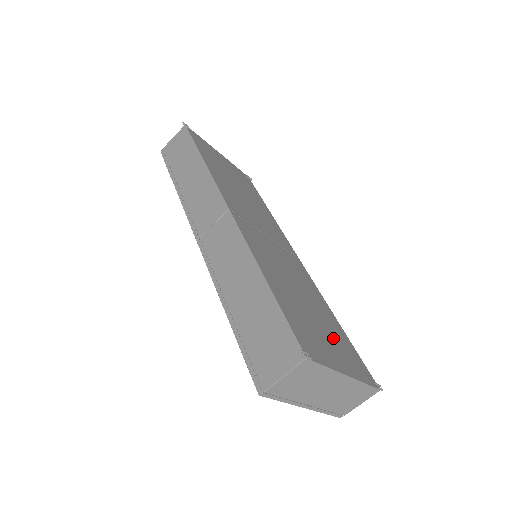
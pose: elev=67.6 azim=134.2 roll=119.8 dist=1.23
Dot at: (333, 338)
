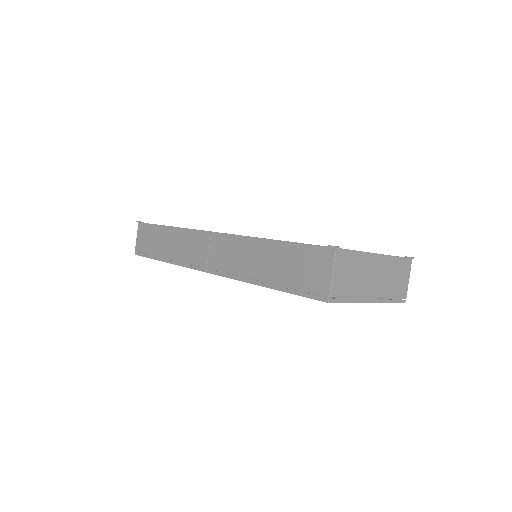
Dot at: occluded
